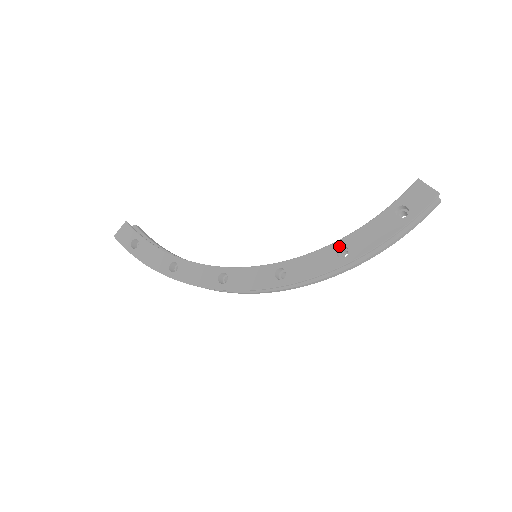
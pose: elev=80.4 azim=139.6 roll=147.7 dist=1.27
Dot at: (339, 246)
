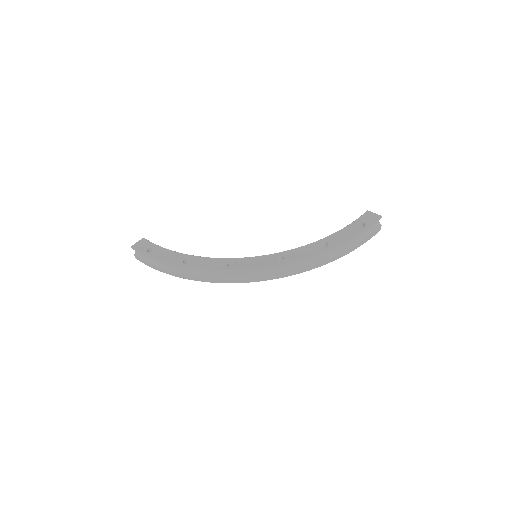
Dot at: (321, 242)
